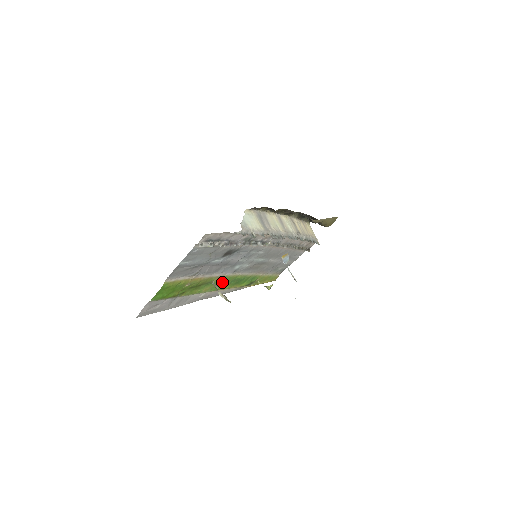
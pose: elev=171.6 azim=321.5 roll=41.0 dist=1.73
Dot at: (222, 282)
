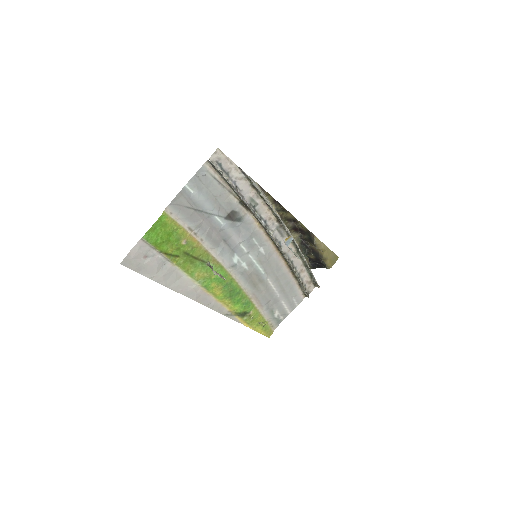
Dot at: (217, 276)
